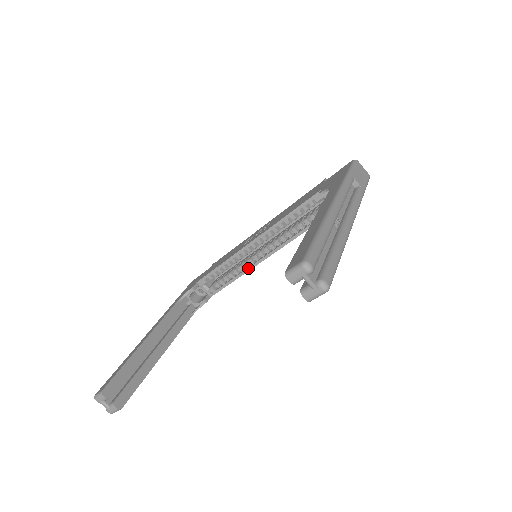
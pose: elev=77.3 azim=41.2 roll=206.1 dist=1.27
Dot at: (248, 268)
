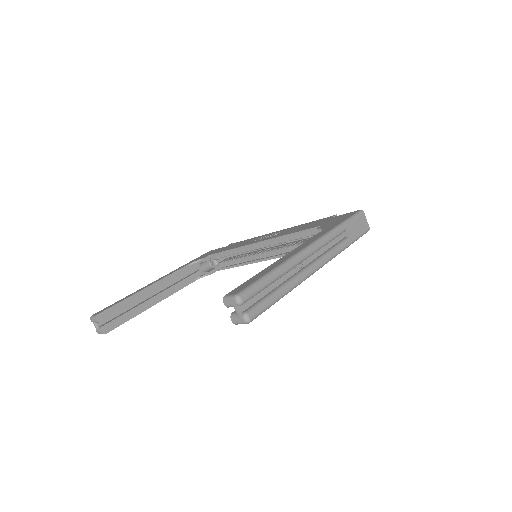
Dot at: (250, 262)
